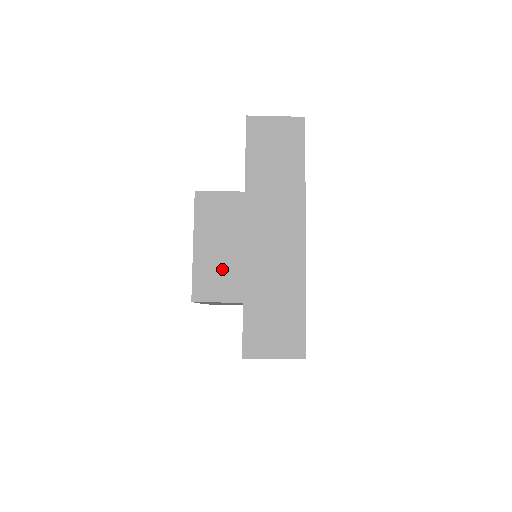
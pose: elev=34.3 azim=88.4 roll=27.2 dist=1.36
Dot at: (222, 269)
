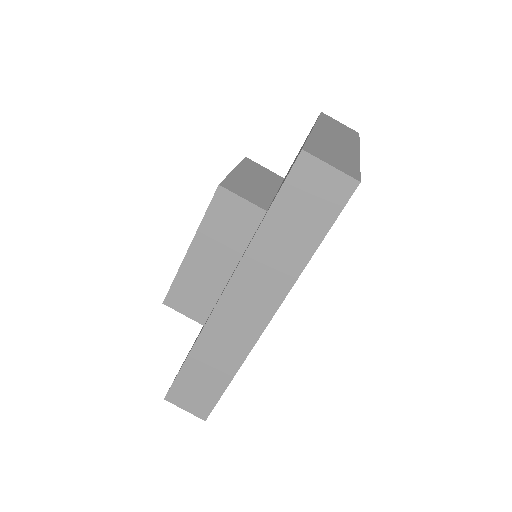
Dot at: (254, 189)
